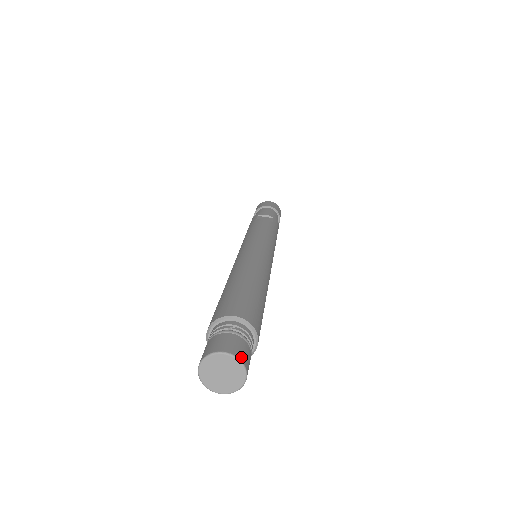
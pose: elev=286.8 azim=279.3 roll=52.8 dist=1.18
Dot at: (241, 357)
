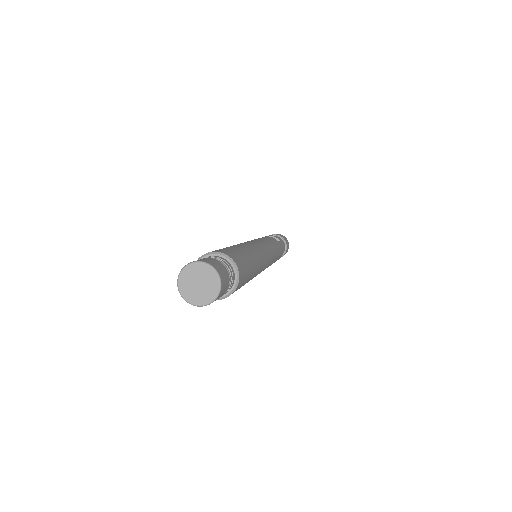
Dot at: (220, 274)
